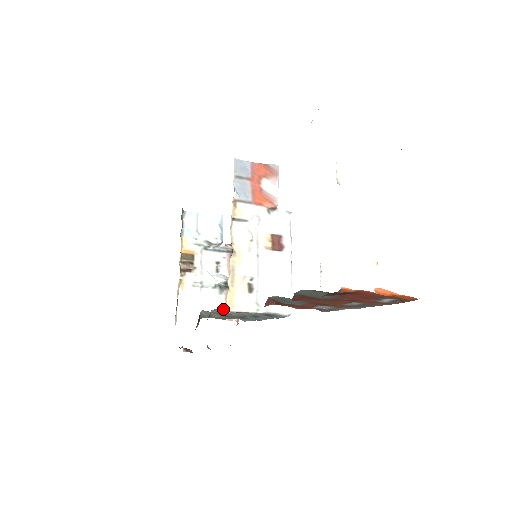
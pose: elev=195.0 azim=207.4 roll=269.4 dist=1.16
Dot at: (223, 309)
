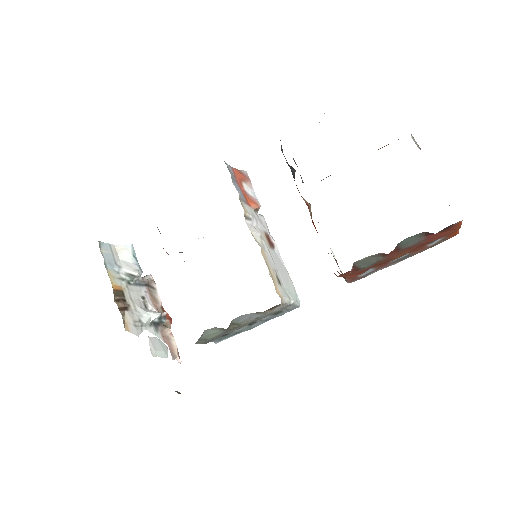
Dot at: (165, 347)
